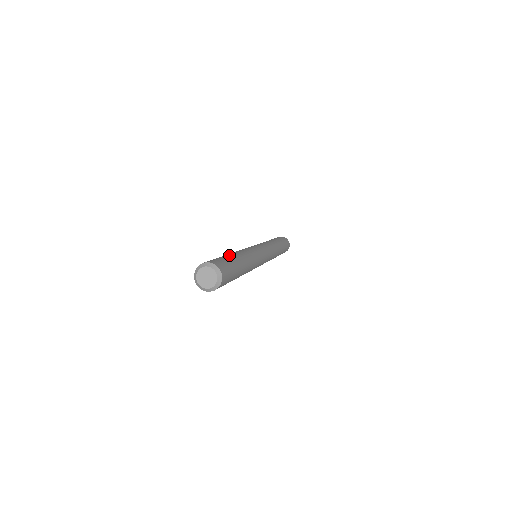
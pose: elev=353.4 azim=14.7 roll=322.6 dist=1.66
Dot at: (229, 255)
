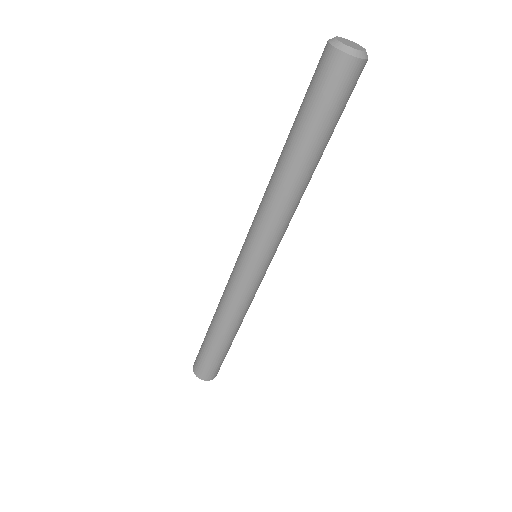
Dot at: occluded
